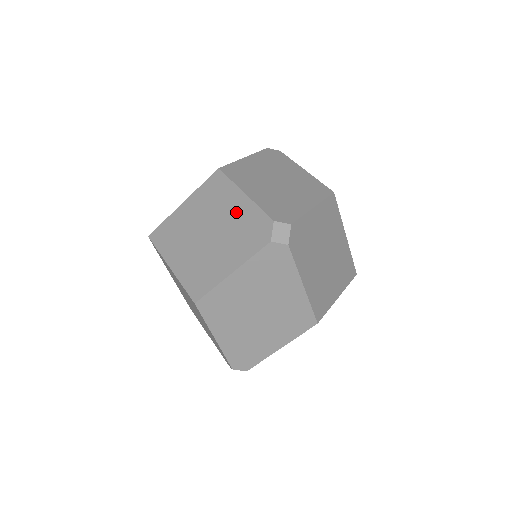
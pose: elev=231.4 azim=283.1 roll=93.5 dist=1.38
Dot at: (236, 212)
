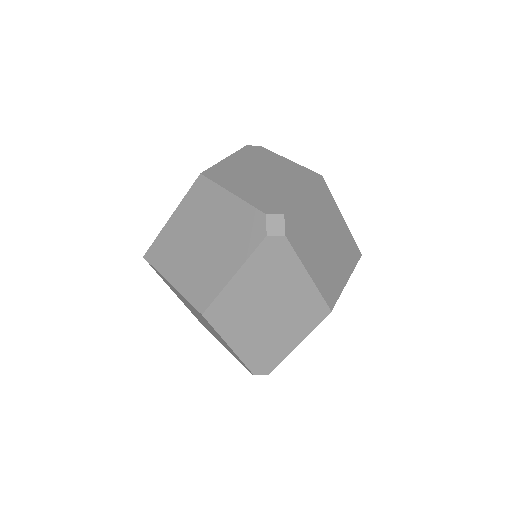
Dot at: (226, 213)
